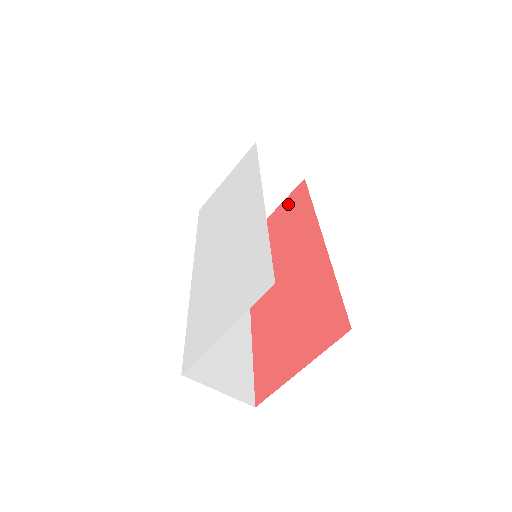
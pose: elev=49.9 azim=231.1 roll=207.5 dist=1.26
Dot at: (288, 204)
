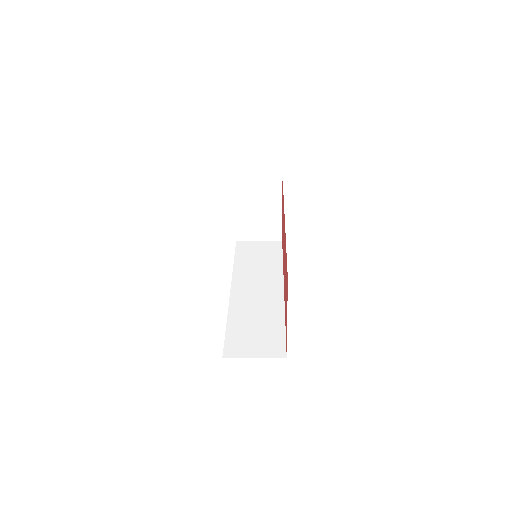
Dot at: occluded
